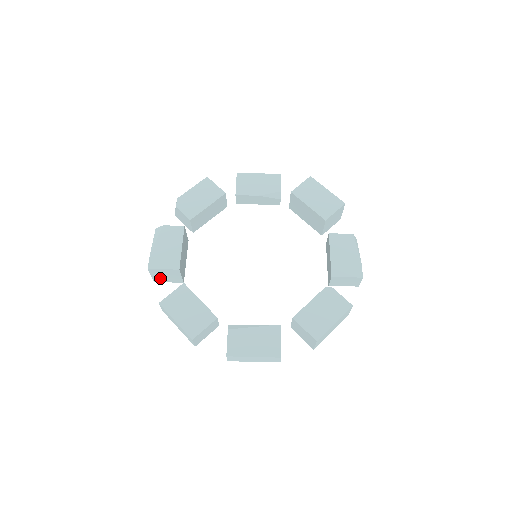
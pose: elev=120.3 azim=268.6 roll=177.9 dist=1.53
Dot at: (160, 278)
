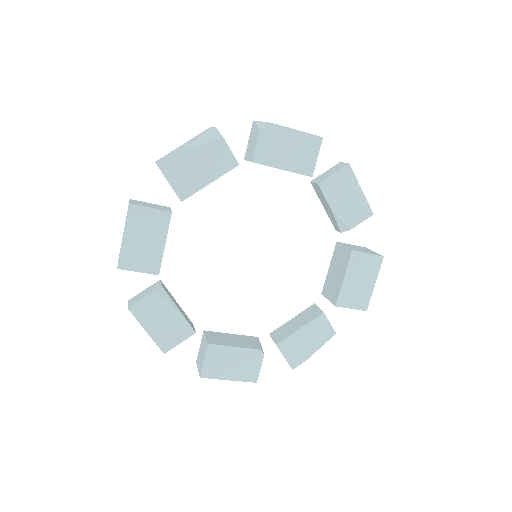
Dot at: occluded
